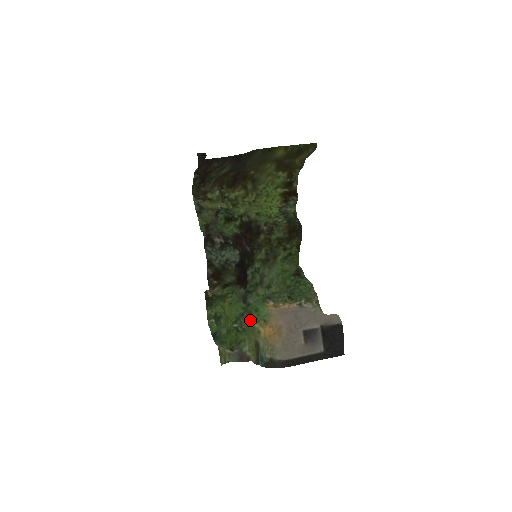
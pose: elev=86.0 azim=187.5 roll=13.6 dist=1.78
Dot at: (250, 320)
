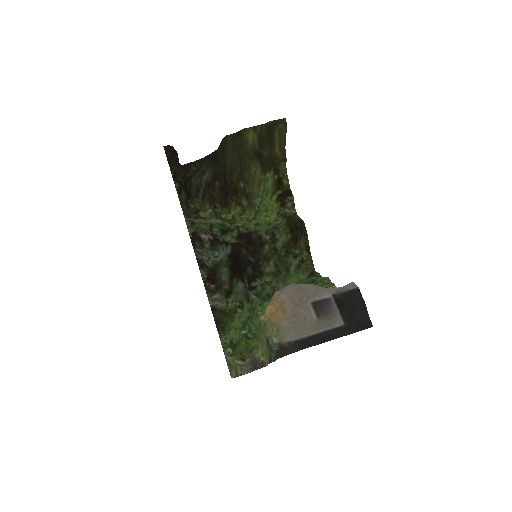
Dot at: (255, 315)
